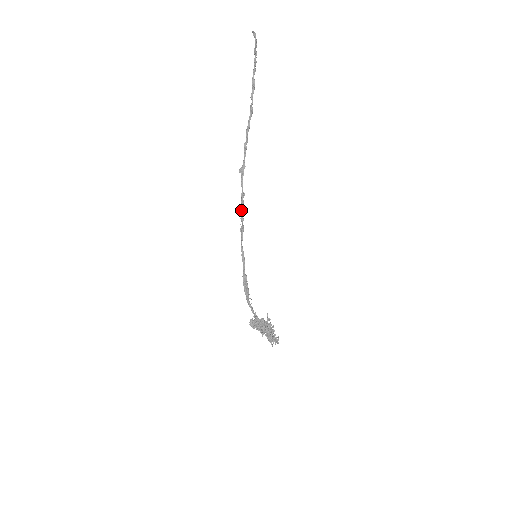
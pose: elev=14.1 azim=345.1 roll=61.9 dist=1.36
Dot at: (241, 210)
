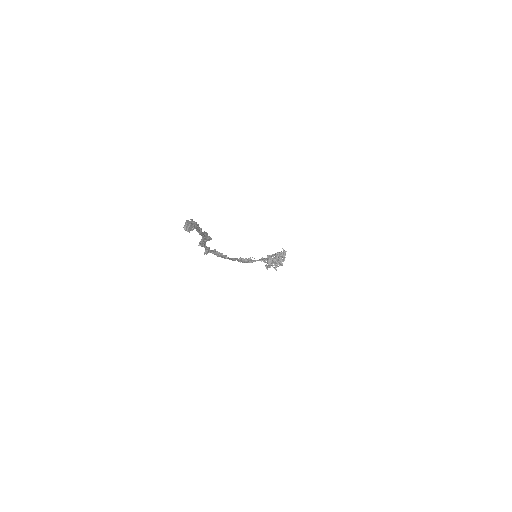
Dot at: occluded
